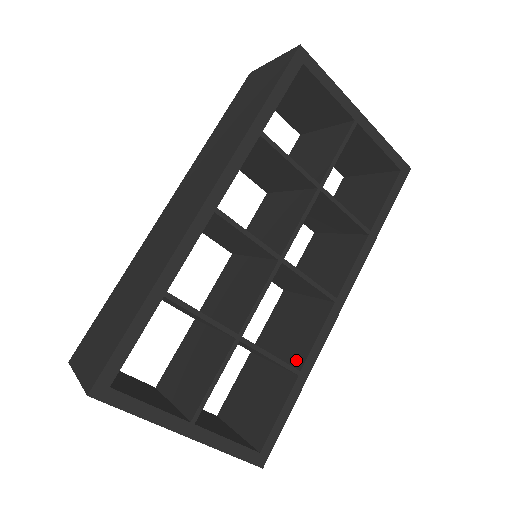
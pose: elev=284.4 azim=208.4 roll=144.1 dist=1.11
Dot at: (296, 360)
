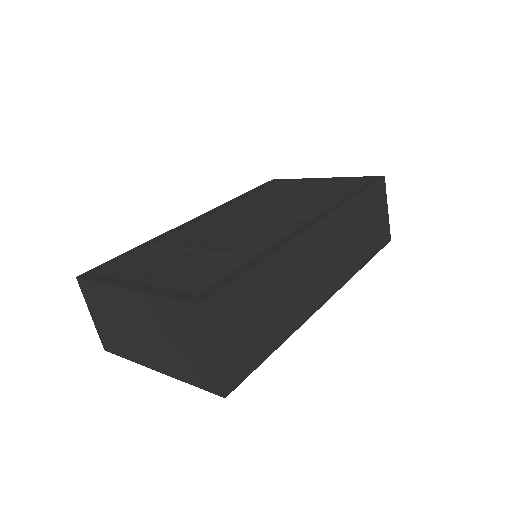
Dot at: occluded
